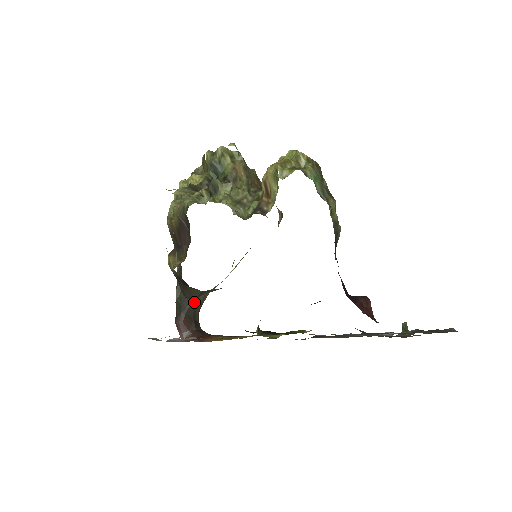
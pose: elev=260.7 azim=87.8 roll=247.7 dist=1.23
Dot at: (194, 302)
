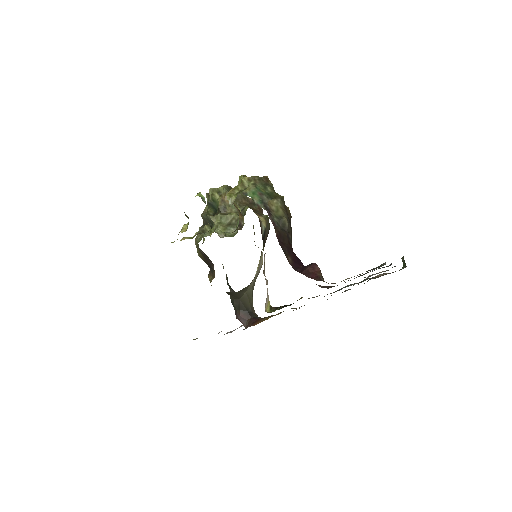
Dot at: (242, 300)
